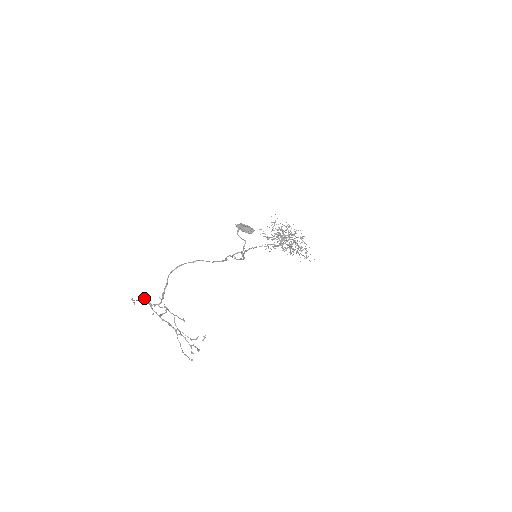
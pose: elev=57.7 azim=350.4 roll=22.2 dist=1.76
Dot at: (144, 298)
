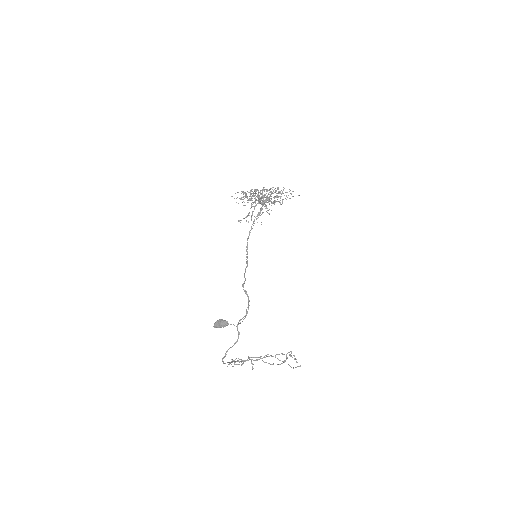
Dot at: occluded
